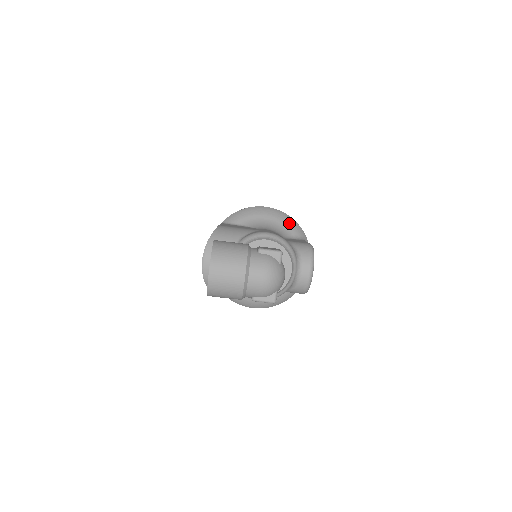
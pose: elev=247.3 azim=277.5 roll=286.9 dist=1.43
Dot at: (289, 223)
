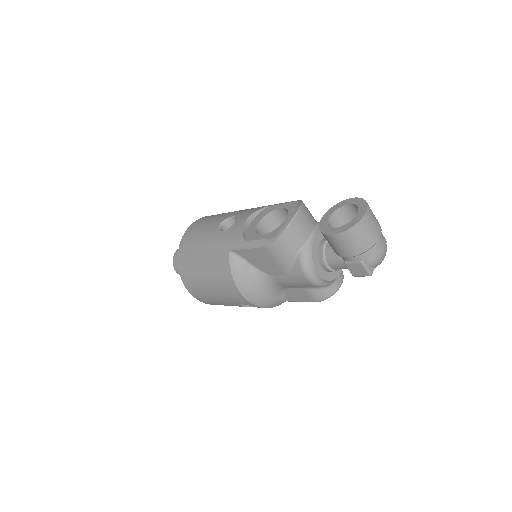
Dot at: occluded
